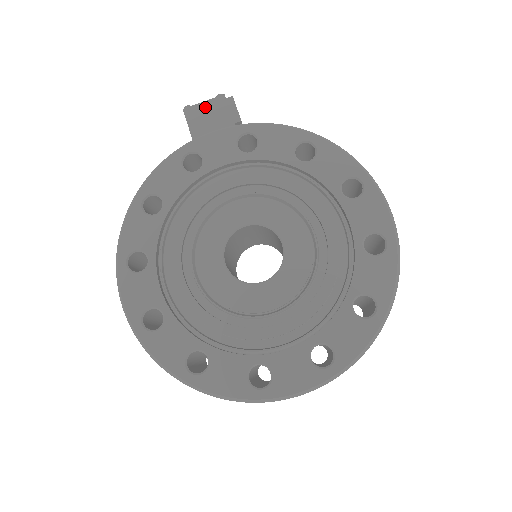
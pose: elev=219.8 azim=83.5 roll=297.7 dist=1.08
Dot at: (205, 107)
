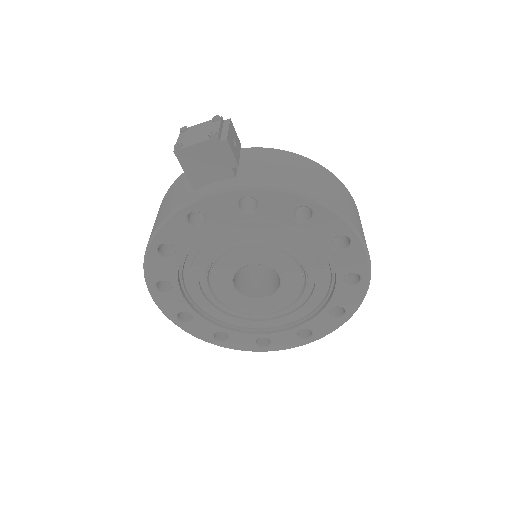
Dot at: (198, 150)
